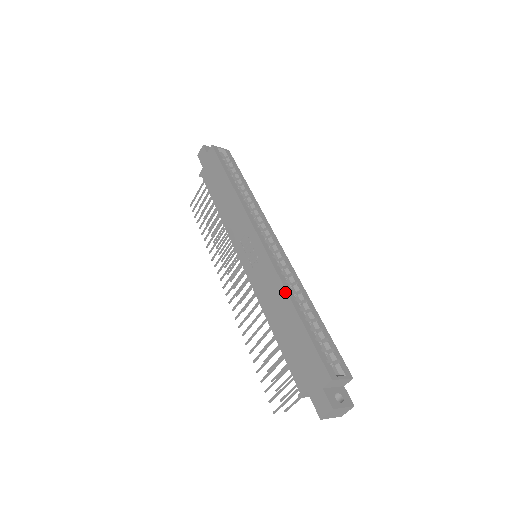
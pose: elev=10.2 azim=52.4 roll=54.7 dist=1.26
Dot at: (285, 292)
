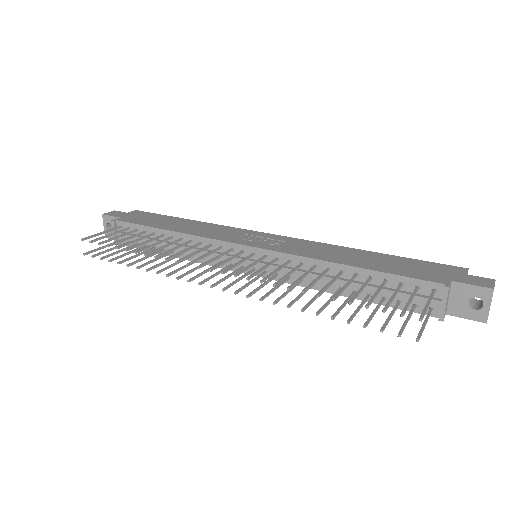
Dot at: (346, 247)
